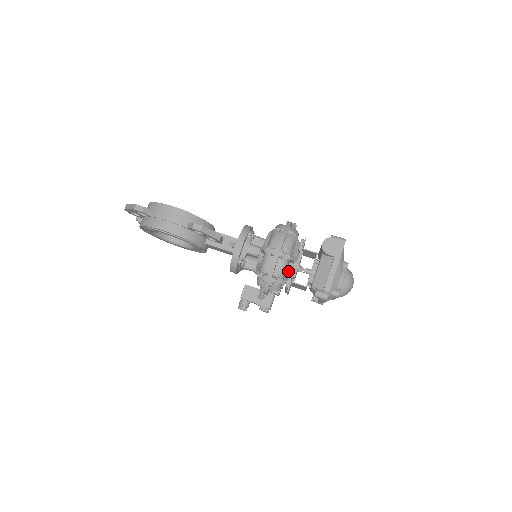
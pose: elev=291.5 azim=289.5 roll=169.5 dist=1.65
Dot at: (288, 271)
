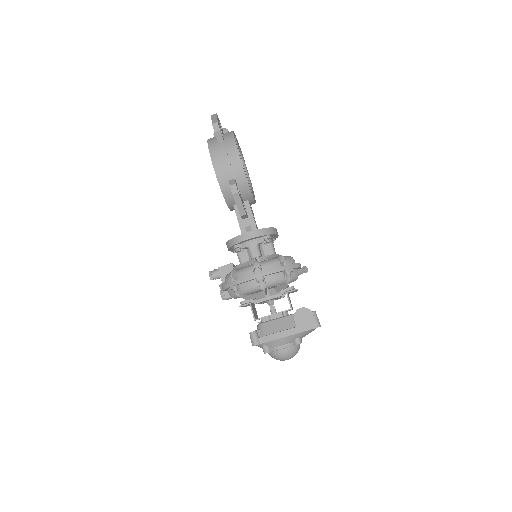
Dot at: (258, 294)
